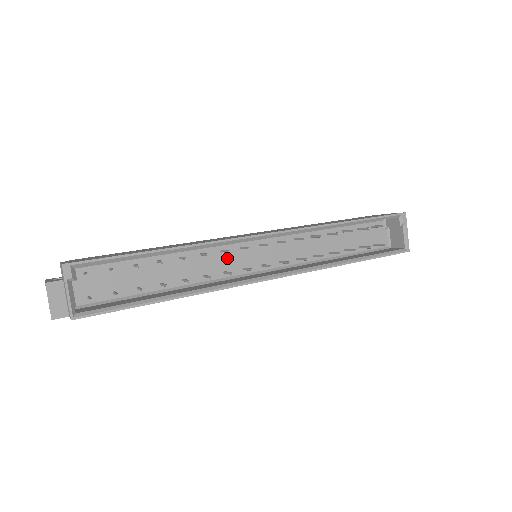
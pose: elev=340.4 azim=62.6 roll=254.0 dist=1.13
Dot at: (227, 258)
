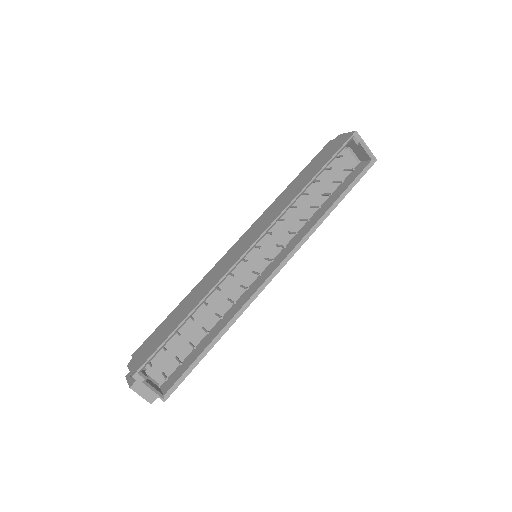
Dot at: (236, 275)
